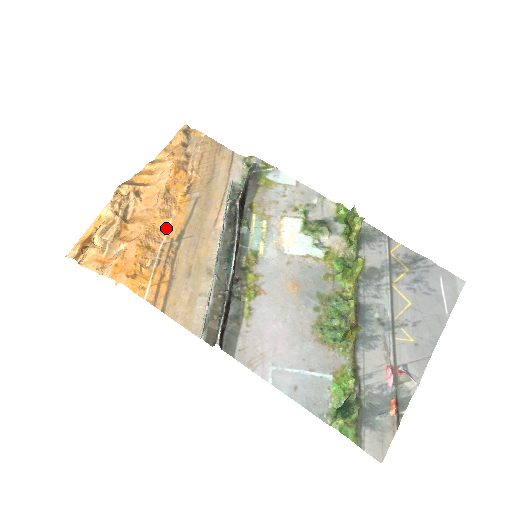
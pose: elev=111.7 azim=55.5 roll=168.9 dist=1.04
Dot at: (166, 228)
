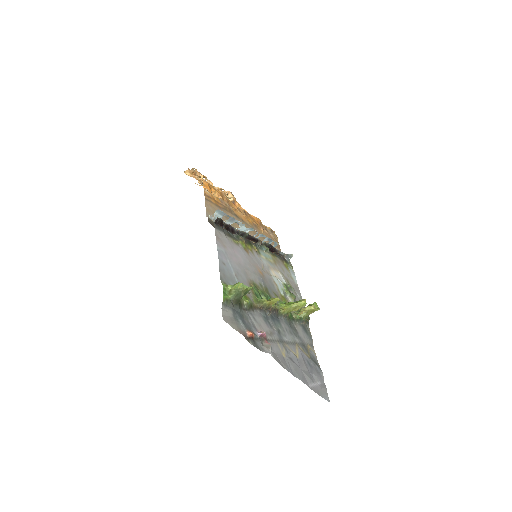
Dot at: (235, 209)
